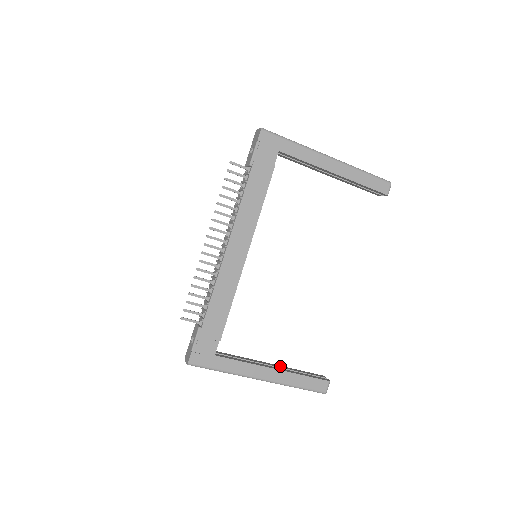
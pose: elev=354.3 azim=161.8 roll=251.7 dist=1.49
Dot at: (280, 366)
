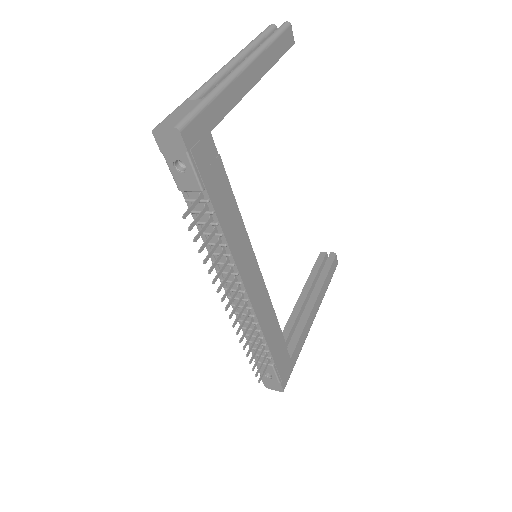
Dot at: (305, 290)
